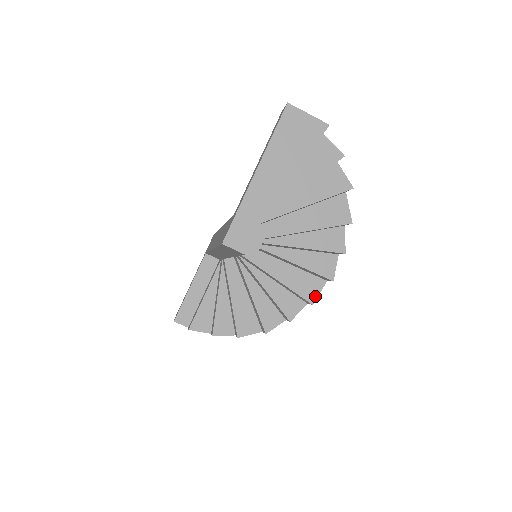
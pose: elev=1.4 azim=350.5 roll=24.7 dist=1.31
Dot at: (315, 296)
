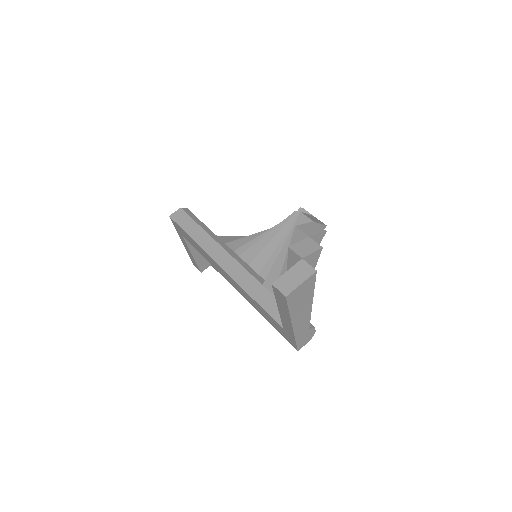
Dot at: occluded
